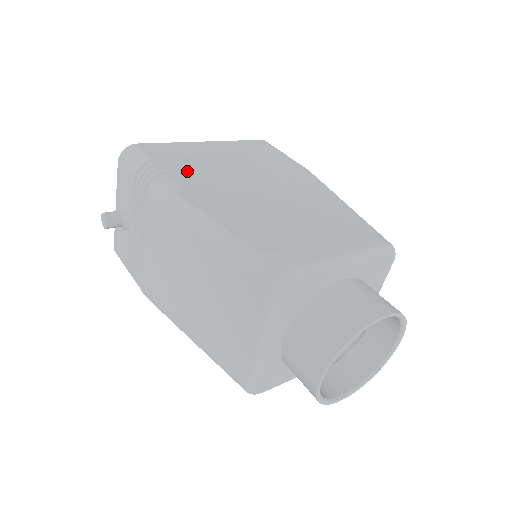
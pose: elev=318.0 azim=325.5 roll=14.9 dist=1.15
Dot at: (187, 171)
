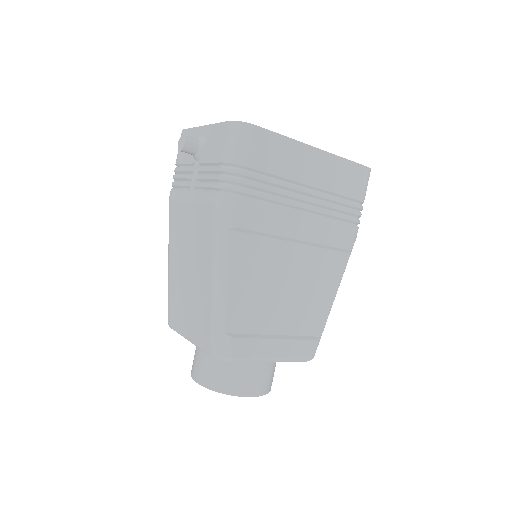
Dot at: (261, 198)
